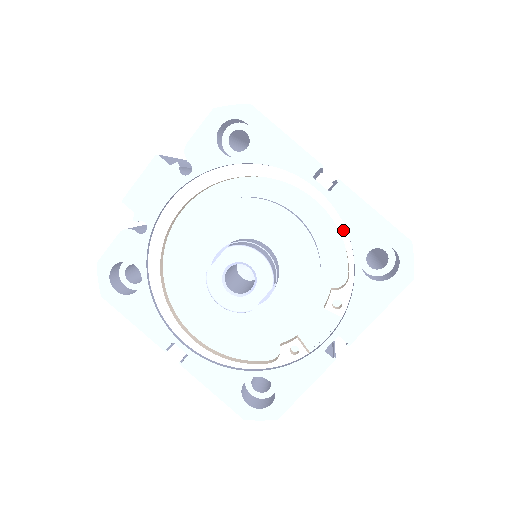
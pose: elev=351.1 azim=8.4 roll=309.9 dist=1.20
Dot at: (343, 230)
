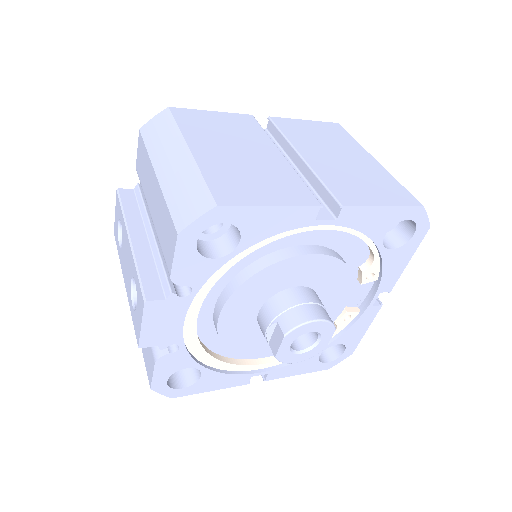
Dot at: (358, 233)
